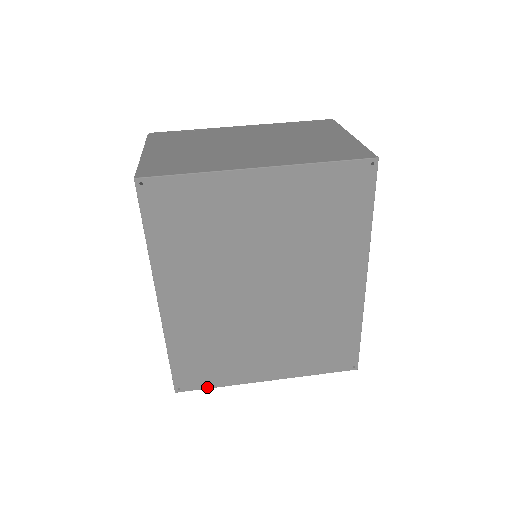
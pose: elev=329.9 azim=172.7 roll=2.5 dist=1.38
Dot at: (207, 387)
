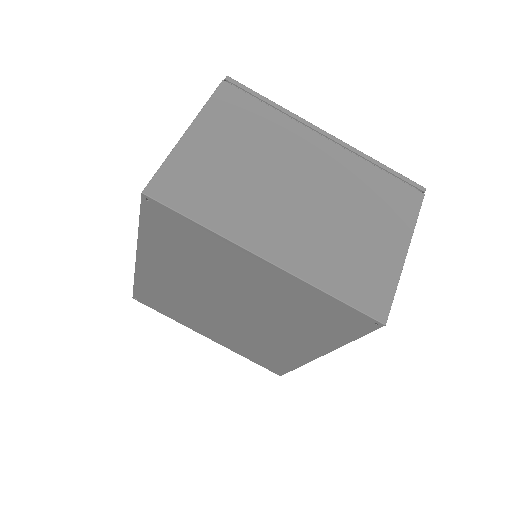
Dot at: (158, 311)
